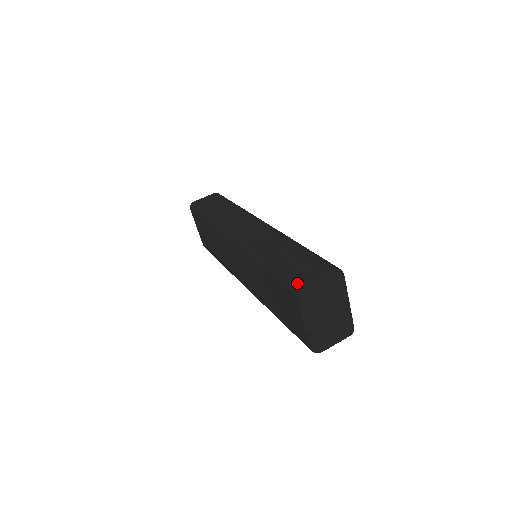
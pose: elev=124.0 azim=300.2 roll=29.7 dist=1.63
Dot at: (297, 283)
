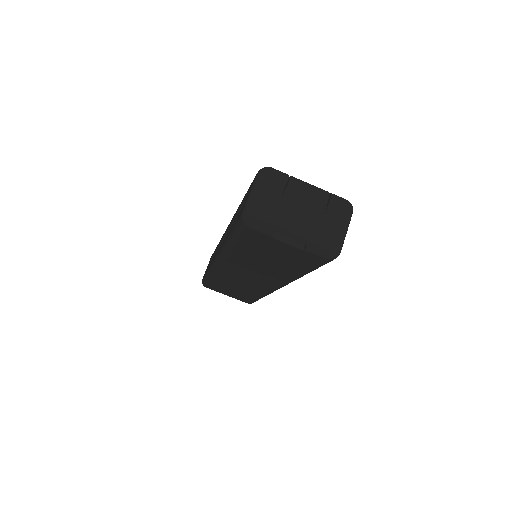
Dot at: (239, 218)
